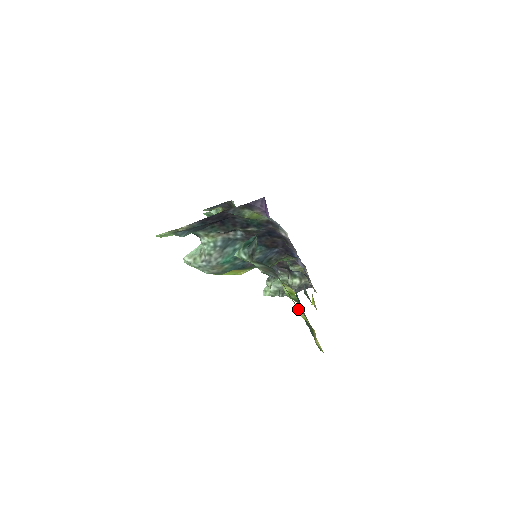
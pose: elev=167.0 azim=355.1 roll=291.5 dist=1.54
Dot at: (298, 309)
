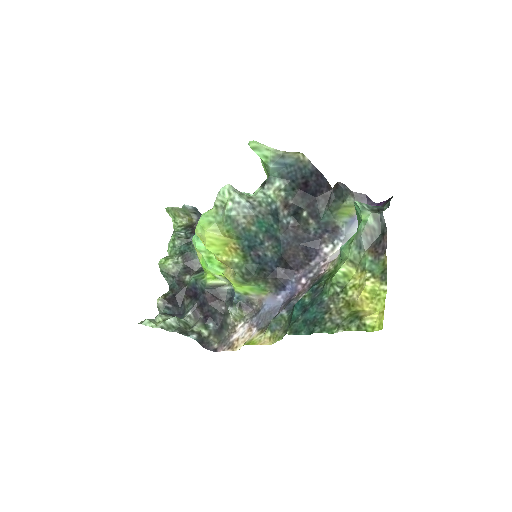
Dot at: (371, 280)
